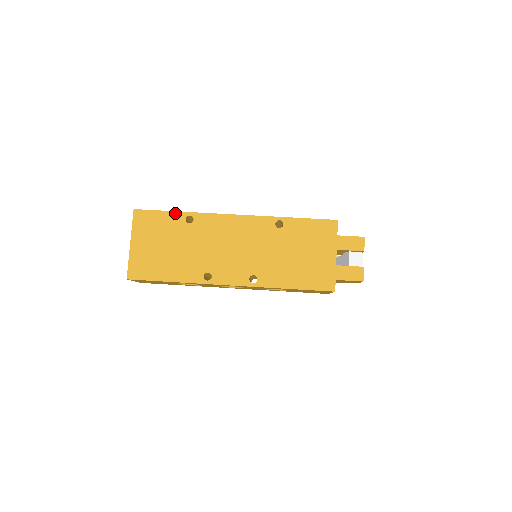
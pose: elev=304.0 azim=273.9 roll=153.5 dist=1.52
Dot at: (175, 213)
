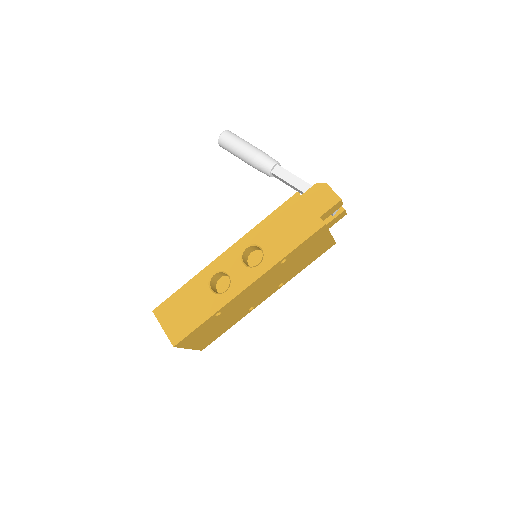
Dot at: (205, 323)
